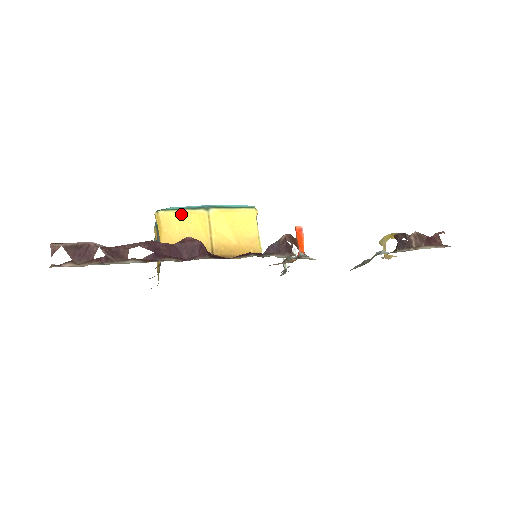
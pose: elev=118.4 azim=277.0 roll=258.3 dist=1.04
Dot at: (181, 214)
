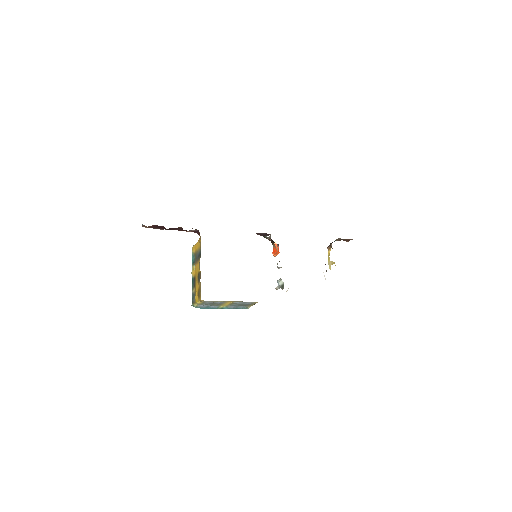
Dot at: occluded
